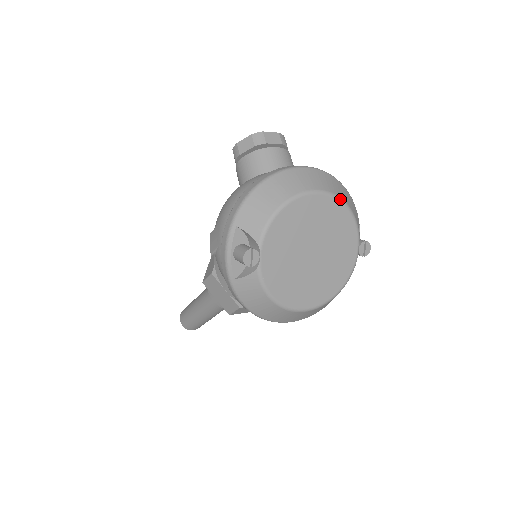
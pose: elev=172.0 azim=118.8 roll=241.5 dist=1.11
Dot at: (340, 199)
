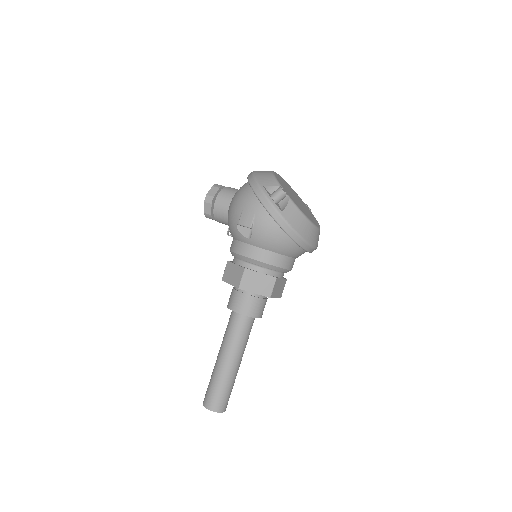
Dot at: (284, 180)
